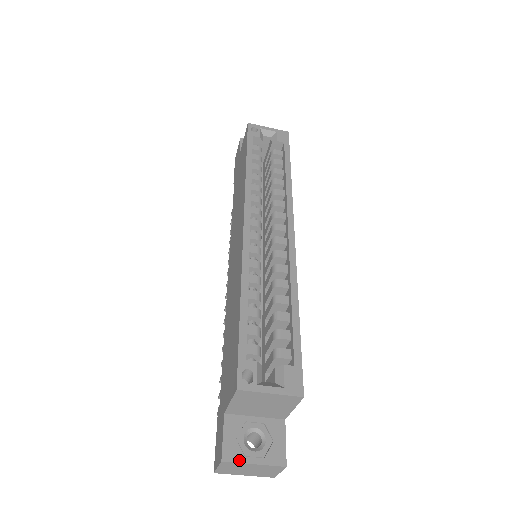
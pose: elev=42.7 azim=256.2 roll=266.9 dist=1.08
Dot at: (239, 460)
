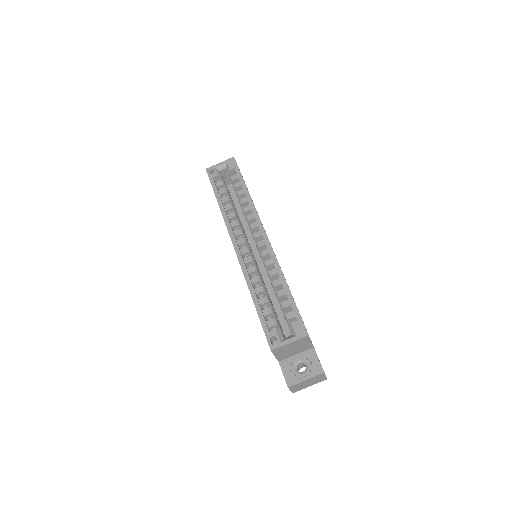
Dot at: (297, 382)
